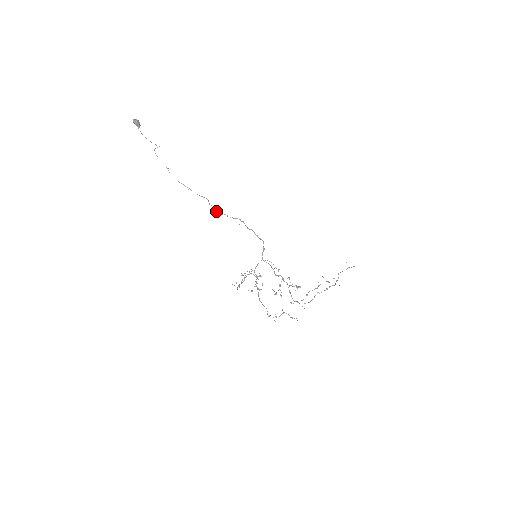
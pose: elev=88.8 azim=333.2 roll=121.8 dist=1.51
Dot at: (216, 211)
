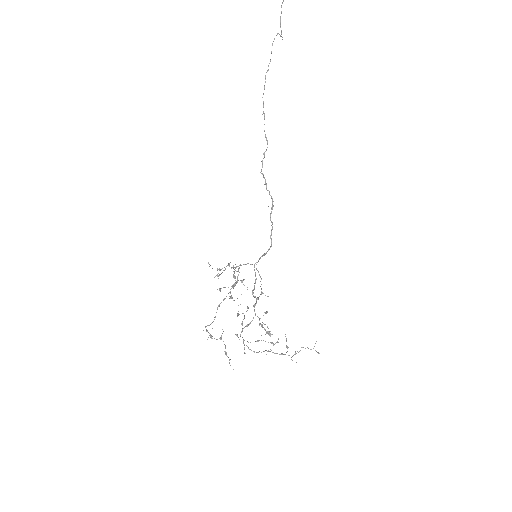
Dot at: (262, 167)
